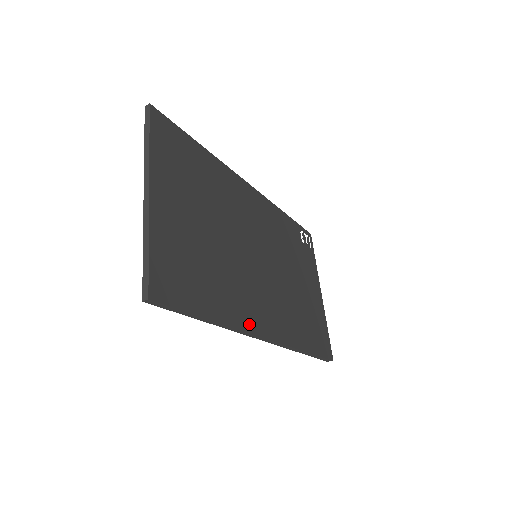
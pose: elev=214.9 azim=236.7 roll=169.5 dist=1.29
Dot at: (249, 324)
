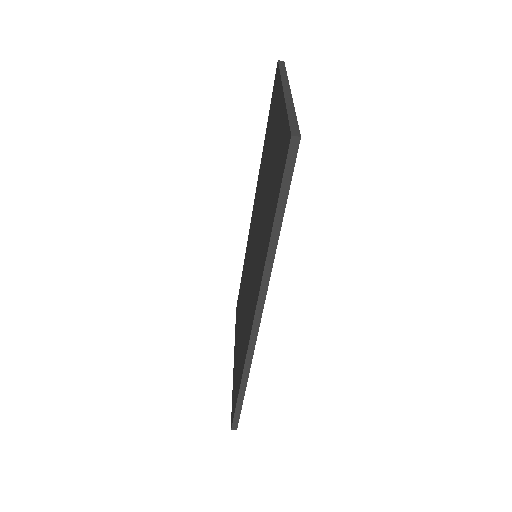
Dot at: occluded
